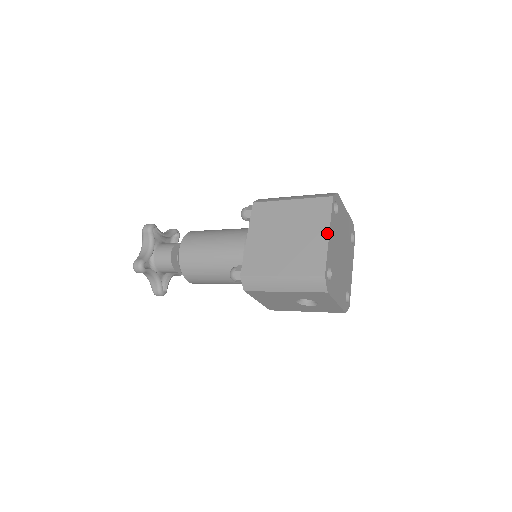
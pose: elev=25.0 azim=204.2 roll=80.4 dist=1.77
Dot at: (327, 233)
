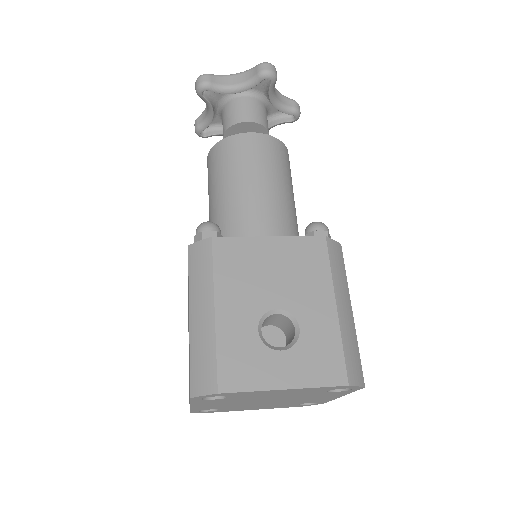
Dot at: occluded
